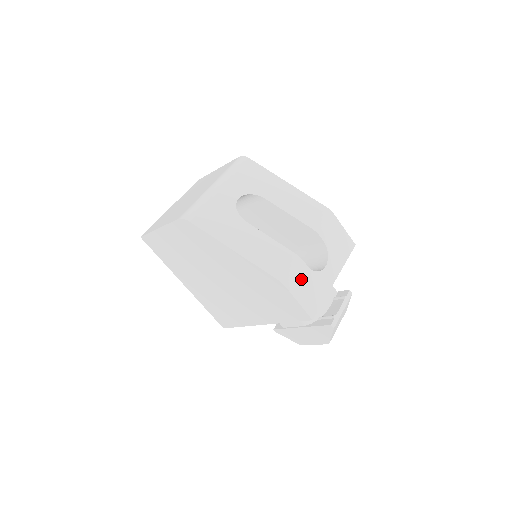
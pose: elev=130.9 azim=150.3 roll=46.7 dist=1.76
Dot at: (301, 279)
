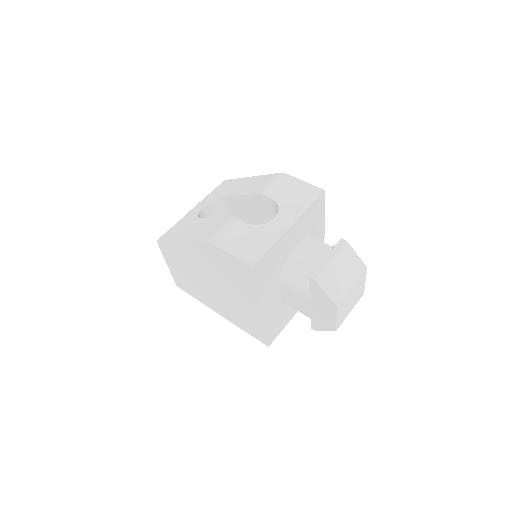
Dot at: (237, 235)
